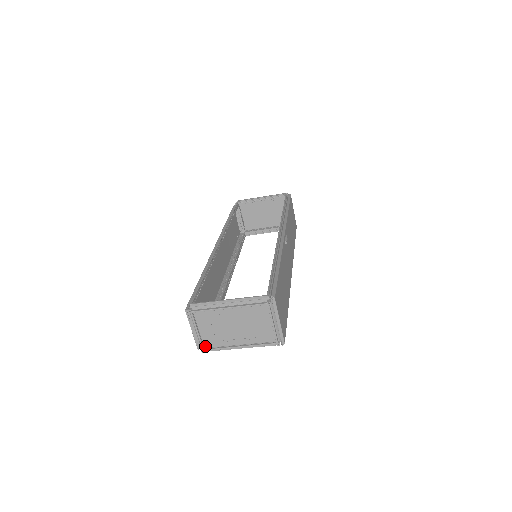
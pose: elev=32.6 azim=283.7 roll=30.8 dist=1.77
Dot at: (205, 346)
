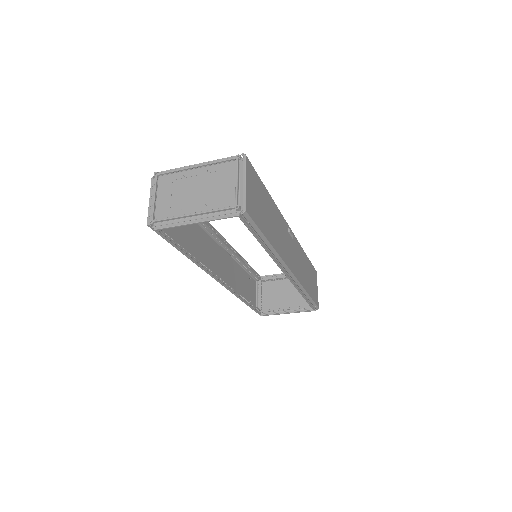
Dot at: (156, 218)
